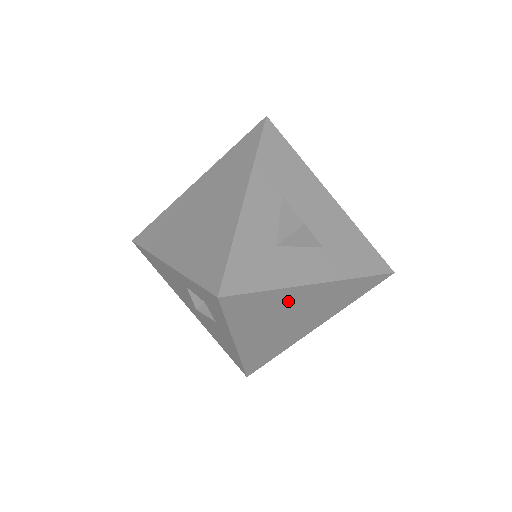
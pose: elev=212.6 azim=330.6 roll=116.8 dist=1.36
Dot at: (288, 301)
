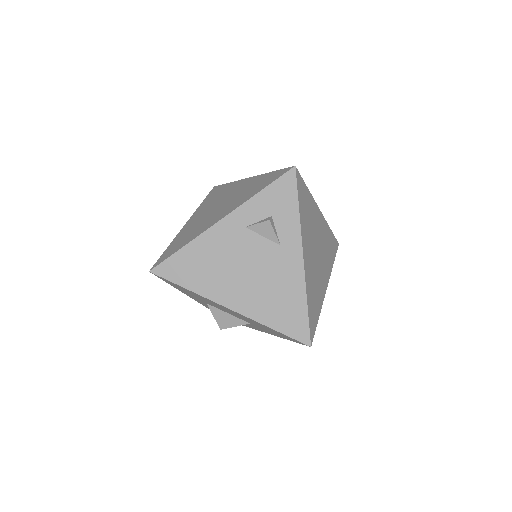
Dot at: (314, 218)
